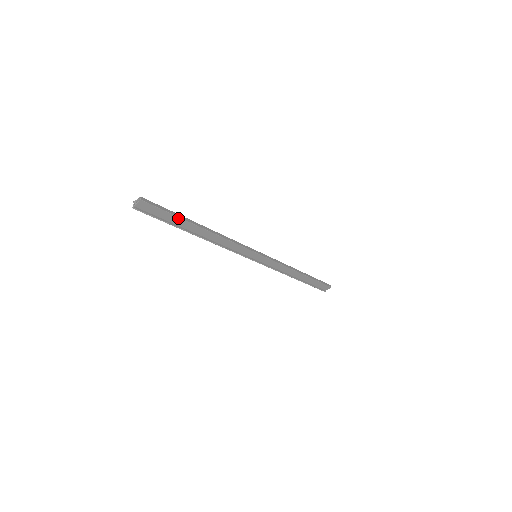
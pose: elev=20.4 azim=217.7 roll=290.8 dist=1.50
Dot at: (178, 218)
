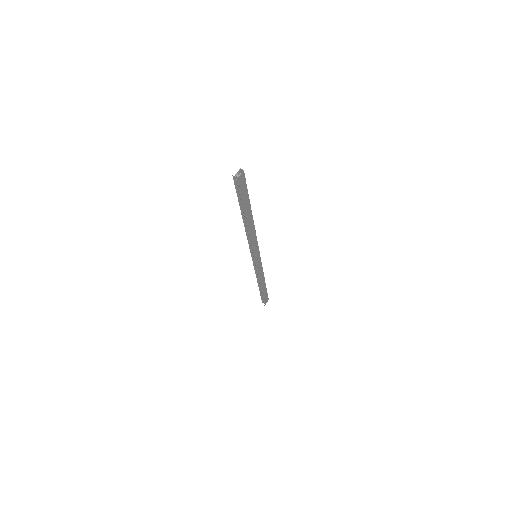
Dot at: (248, 199)
